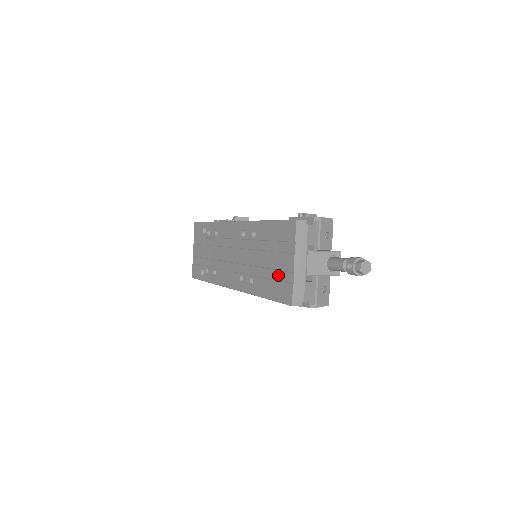
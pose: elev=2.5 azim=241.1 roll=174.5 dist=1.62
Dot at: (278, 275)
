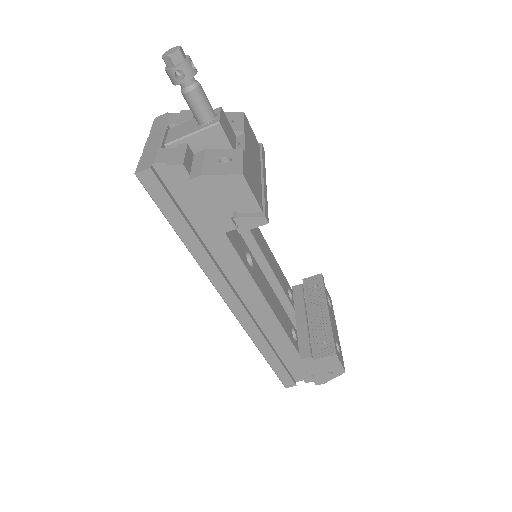
Dot at: occluded
